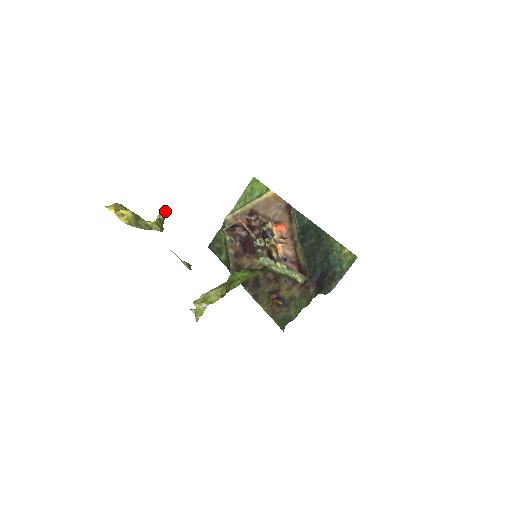
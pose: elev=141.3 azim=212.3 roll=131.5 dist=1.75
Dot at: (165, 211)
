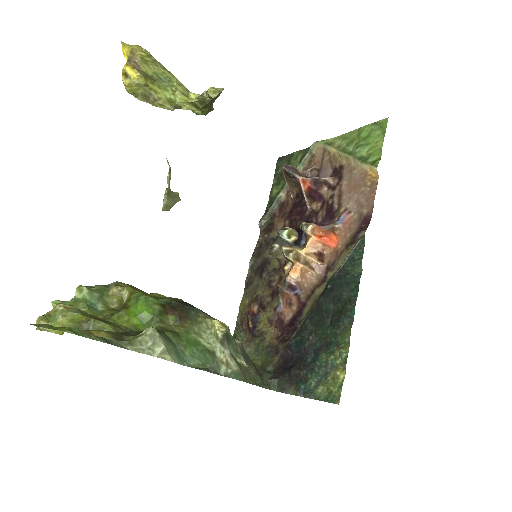
Dot at: (215, 92)
